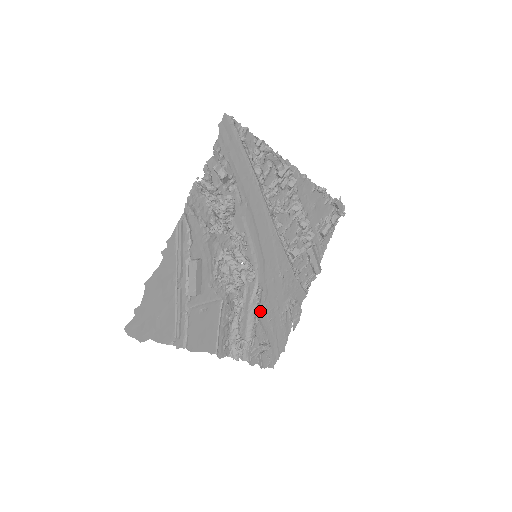
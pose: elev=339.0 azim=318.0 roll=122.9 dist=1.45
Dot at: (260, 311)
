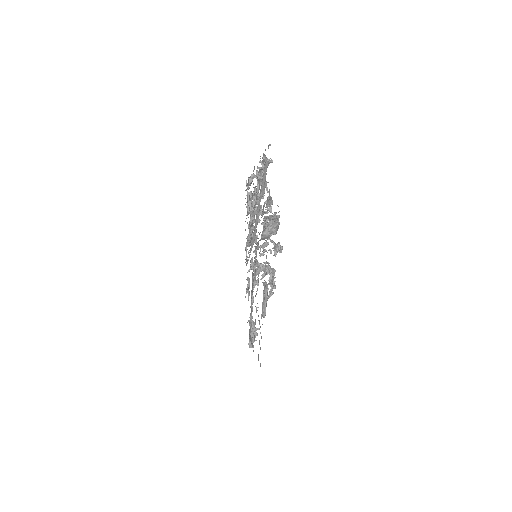
Dot at: occluded
